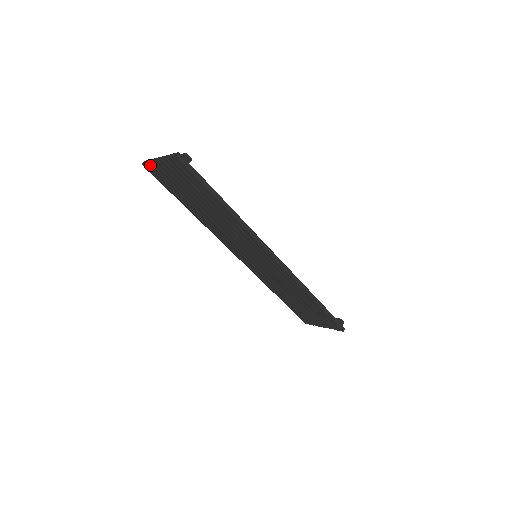
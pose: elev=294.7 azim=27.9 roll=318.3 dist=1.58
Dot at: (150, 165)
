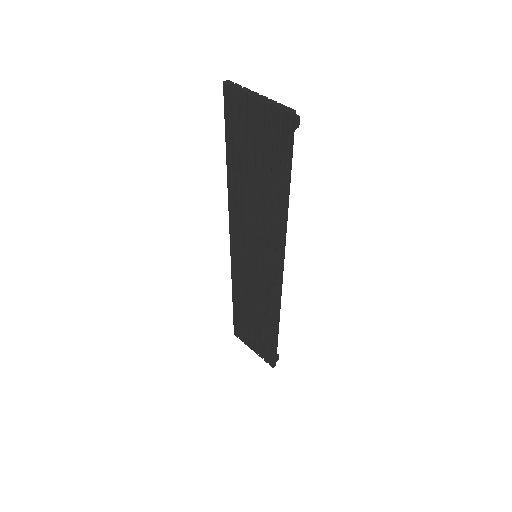
Dot at: (236, 91)
